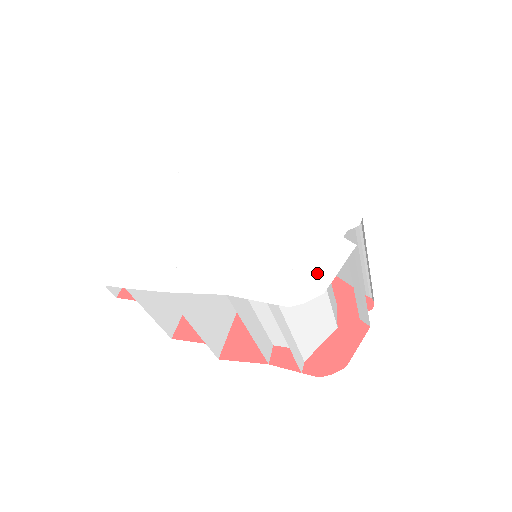
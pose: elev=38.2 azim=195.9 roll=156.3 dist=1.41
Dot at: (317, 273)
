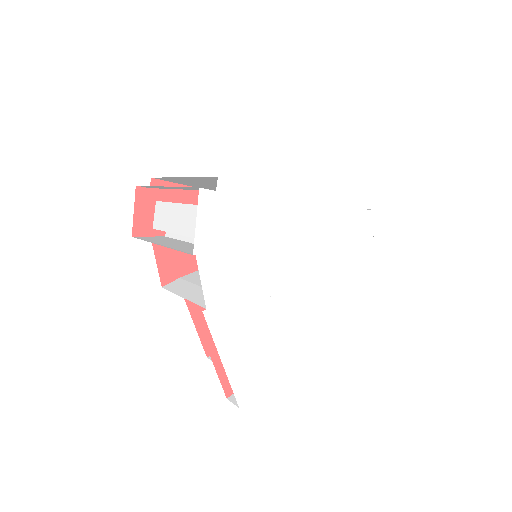
Dot at: (371, 274)
